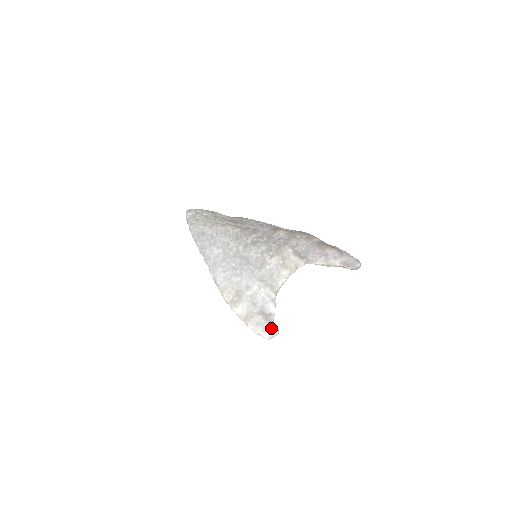
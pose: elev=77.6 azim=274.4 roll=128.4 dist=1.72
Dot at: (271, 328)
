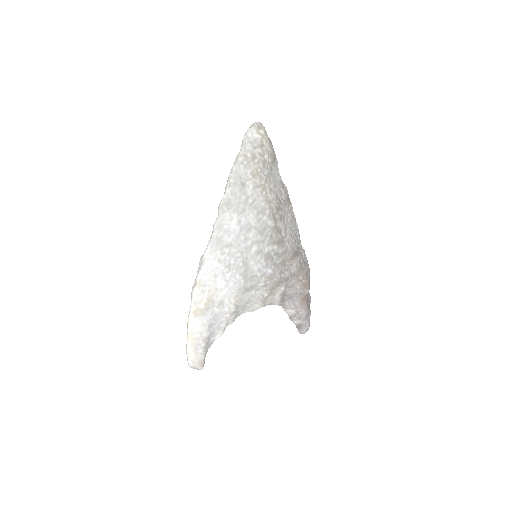
Dot at: (201, 364)
